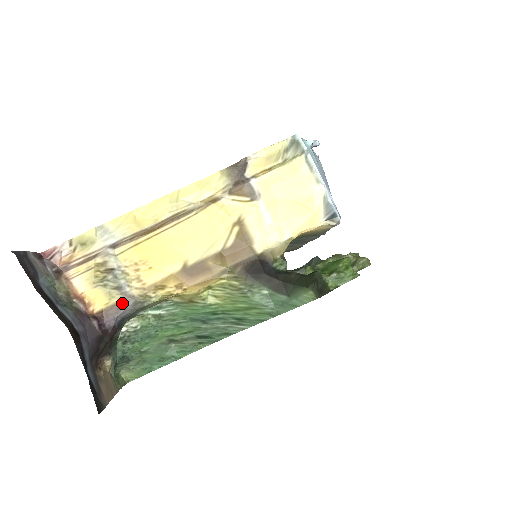
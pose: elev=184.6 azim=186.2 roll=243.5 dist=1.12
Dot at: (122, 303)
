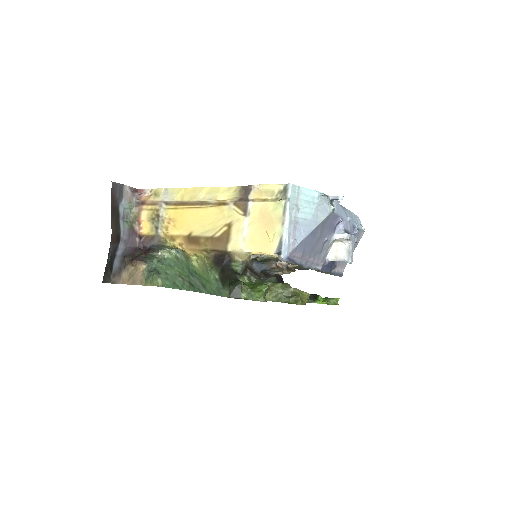
Dot at: (154, 237)
